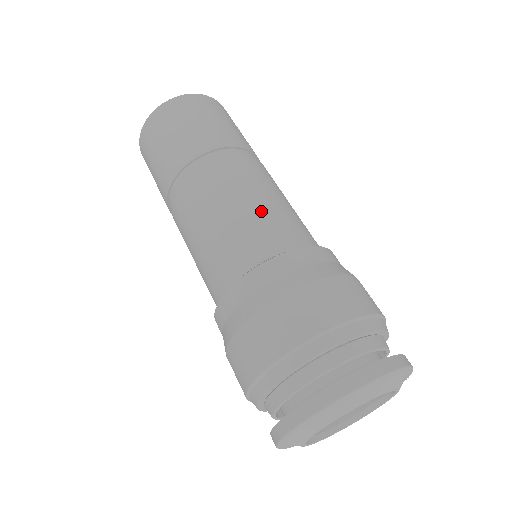
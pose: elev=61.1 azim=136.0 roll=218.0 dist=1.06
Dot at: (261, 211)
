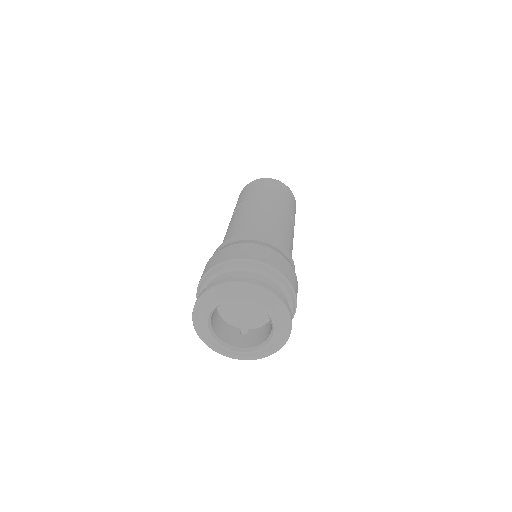
Dot at: (234, 228)
